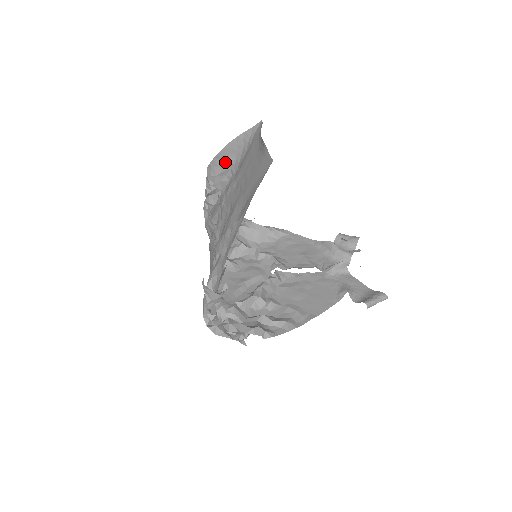
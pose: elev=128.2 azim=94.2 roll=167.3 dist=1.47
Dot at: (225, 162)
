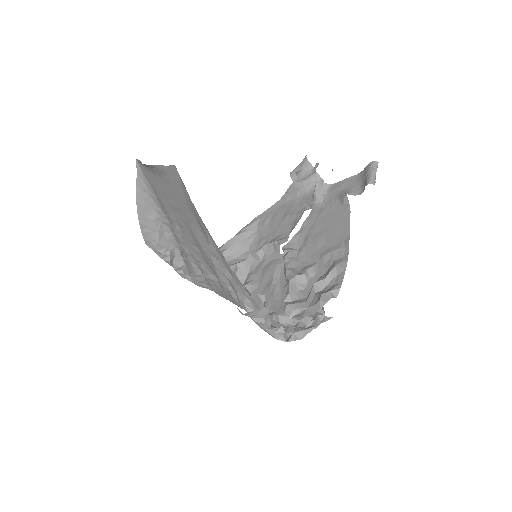
Dot at: (152, 223)
